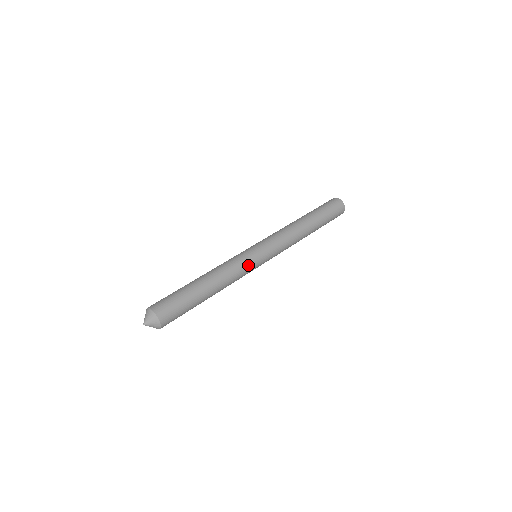
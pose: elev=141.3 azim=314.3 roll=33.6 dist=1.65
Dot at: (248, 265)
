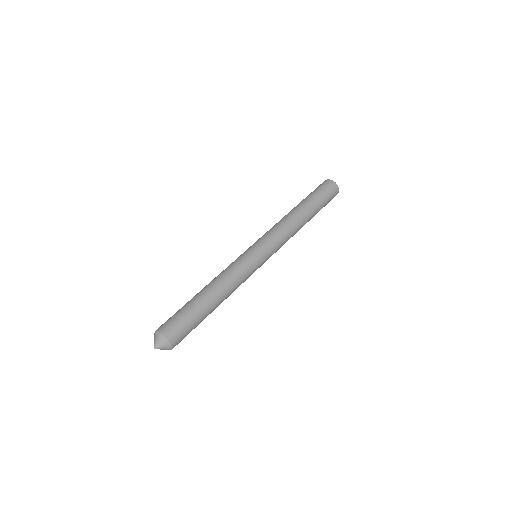
Dot at: (251, 274)
